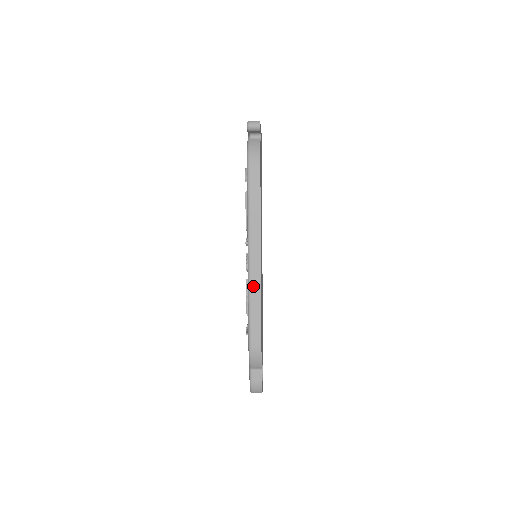
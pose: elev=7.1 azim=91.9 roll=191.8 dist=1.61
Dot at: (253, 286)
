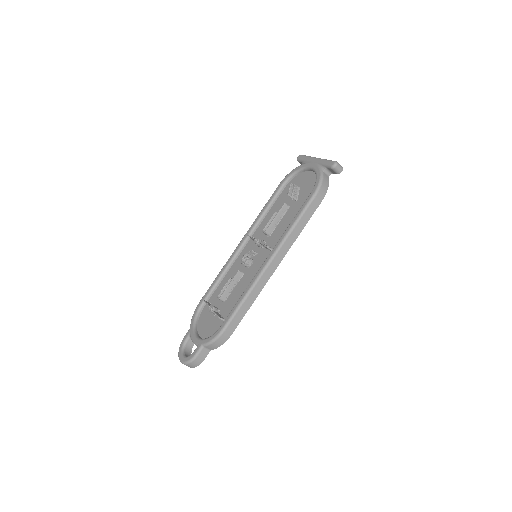
Dot at: (257, 286)
